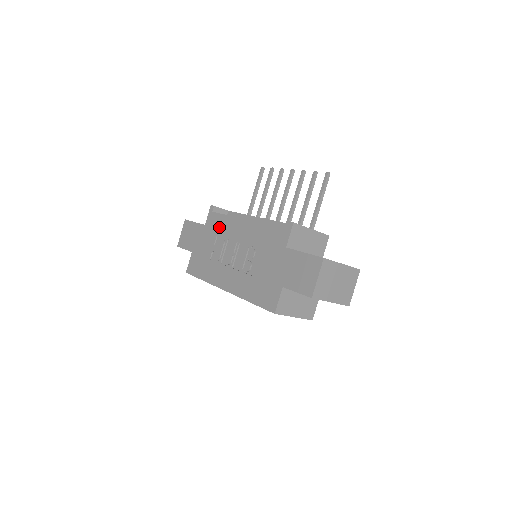
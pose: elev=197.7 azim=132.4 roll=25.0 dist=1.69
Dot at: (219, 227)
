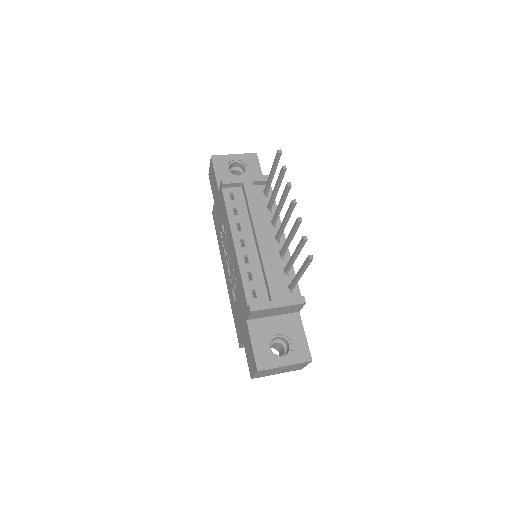
Dot at: (224, 215)
